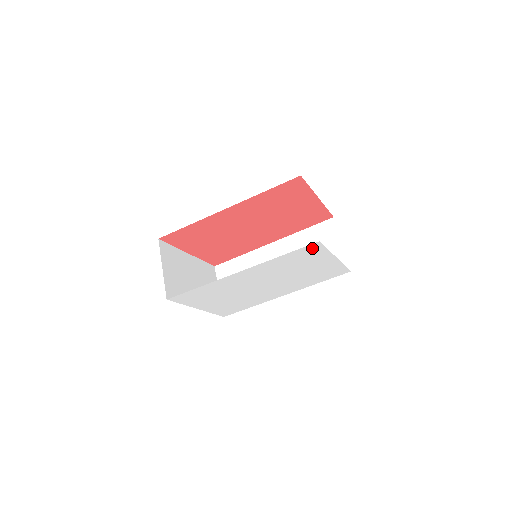
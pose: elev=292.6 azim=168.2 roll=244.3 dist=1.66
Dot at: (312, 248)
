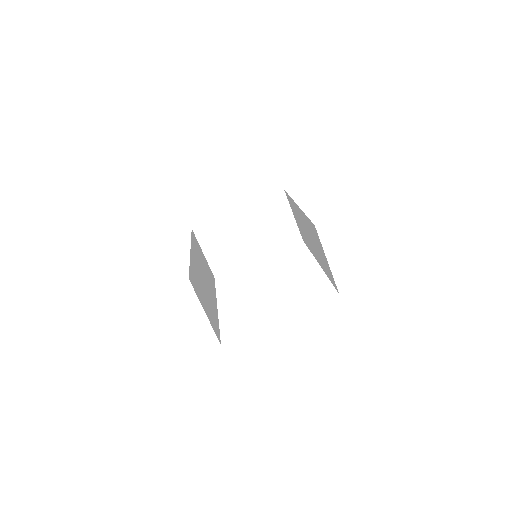
Dot at: occluded
